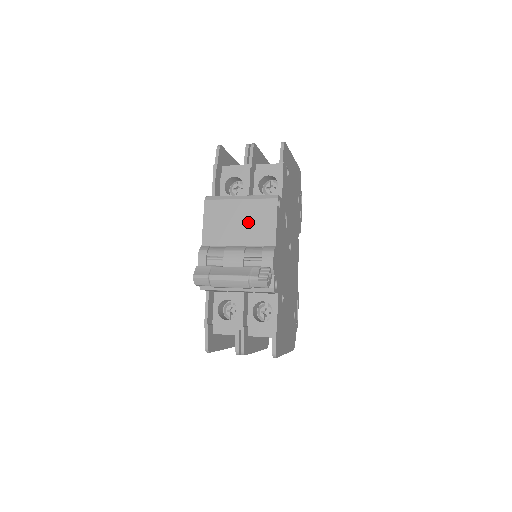
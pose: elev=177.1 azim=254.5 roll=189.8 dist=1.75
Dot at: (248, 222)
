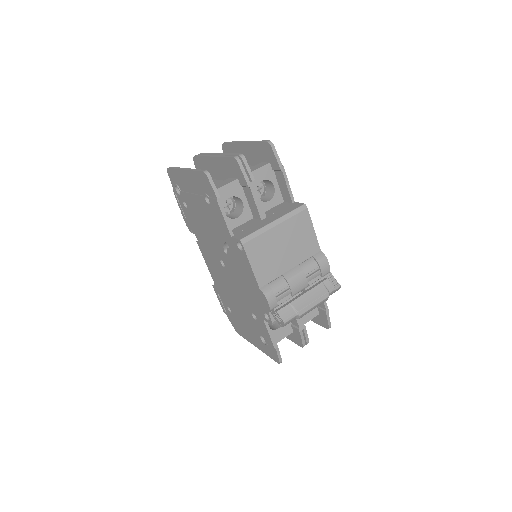
Dot at: (292, 243)
